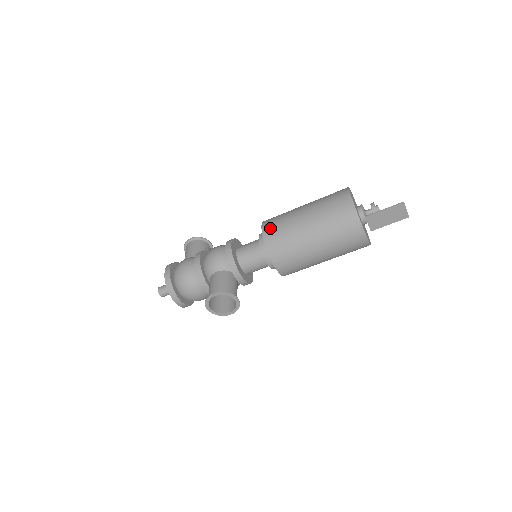
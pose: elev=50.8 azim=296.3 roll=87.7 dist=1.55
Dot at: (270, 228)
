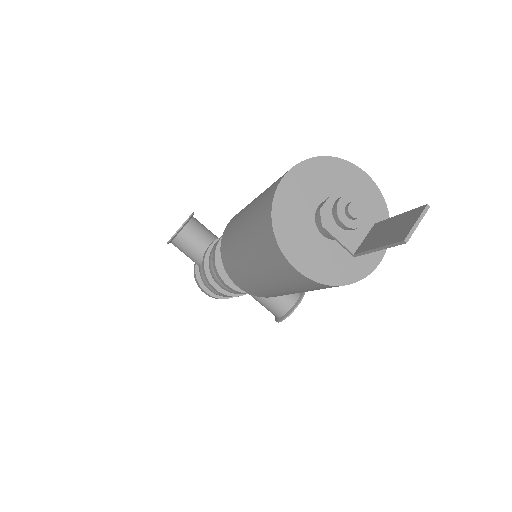
Dot at: (249, 291)
